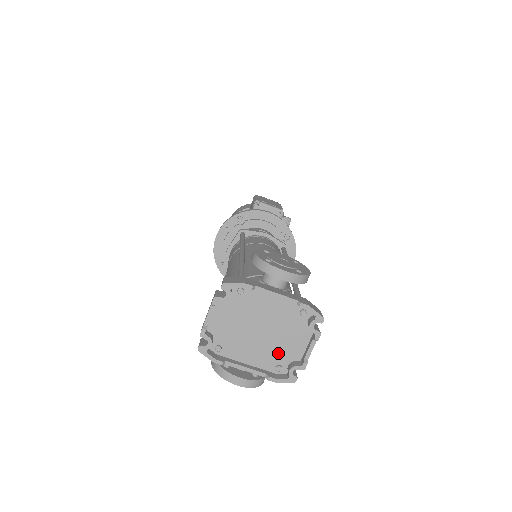
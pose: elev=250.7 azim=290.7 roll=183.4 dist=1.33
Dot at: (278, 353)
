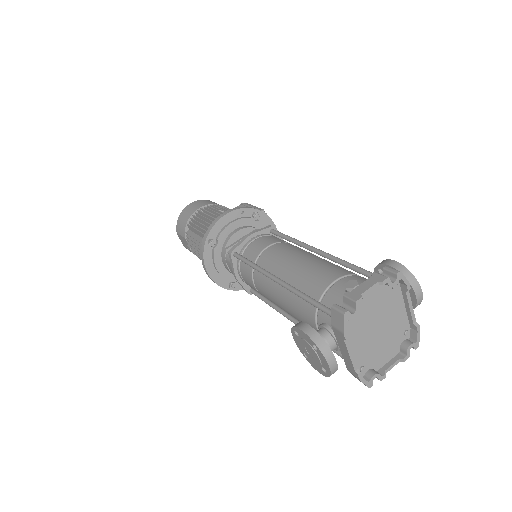
Dot at: (371, 355)
